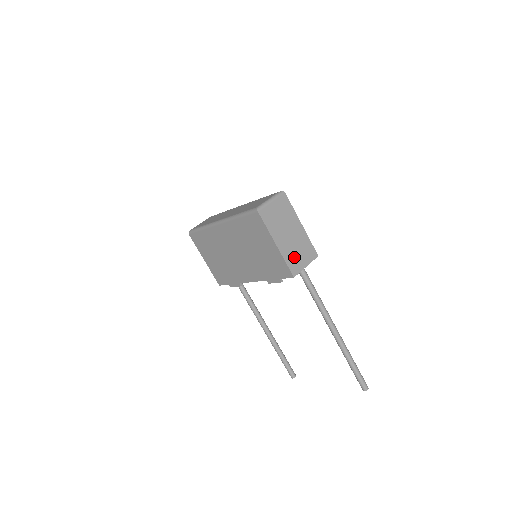
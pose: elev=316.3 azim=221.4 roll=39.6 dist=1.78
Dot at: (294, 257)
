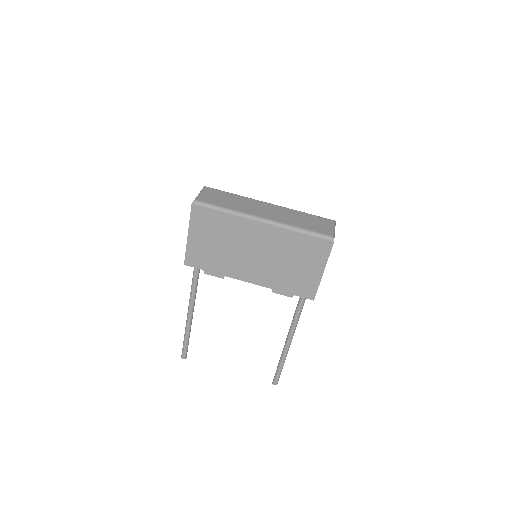
Dot at: occluded
